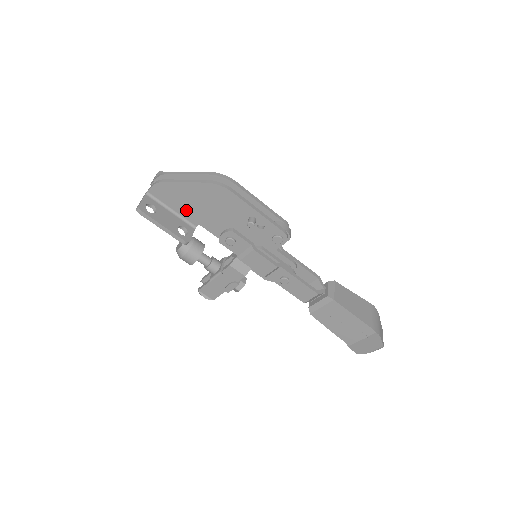
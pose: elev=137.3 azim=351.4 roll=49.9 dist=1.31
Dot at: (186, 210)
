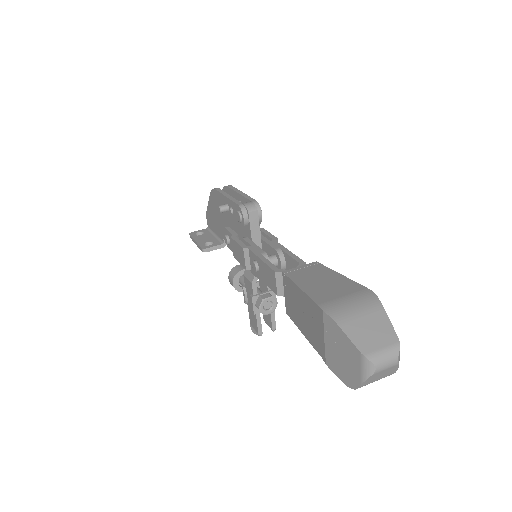
Dot at: (217, 229)
